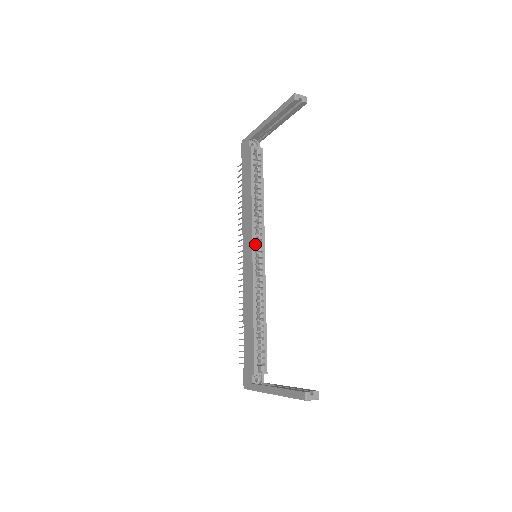
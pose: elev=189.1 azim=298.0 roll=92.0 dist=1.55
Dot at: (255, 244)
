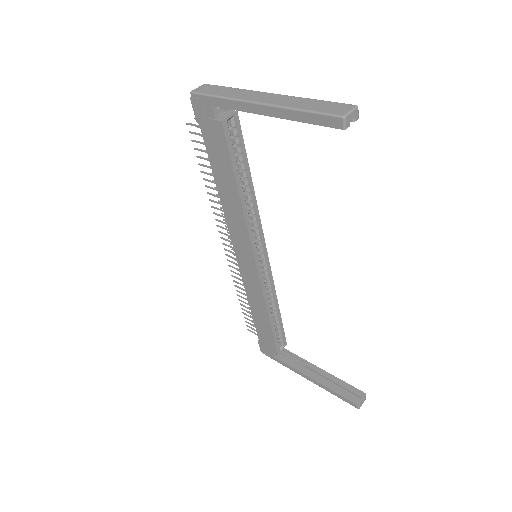
Dot at: (256, 251)
